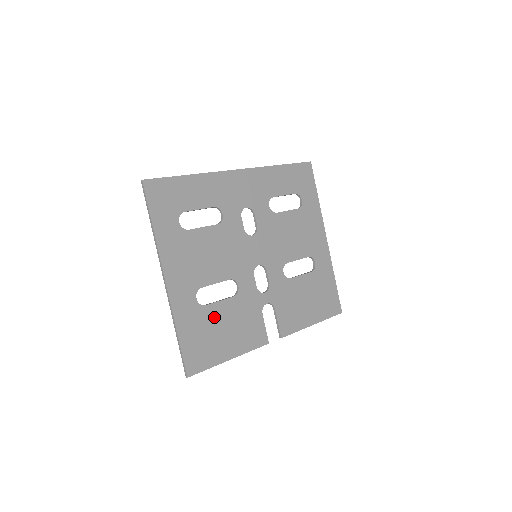
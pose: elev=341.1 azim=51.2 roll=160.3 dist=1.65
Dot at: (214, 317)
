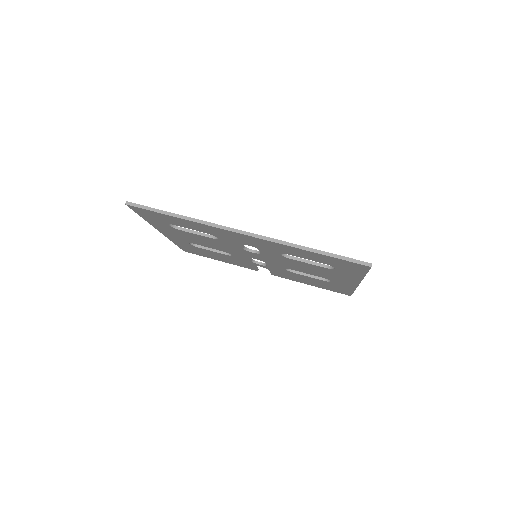
Dot at: (206, 251)
